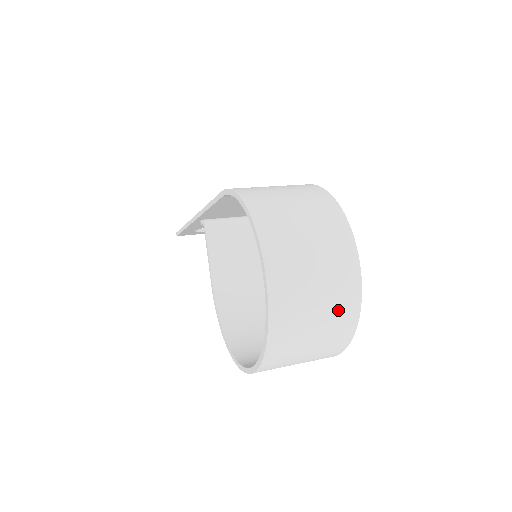
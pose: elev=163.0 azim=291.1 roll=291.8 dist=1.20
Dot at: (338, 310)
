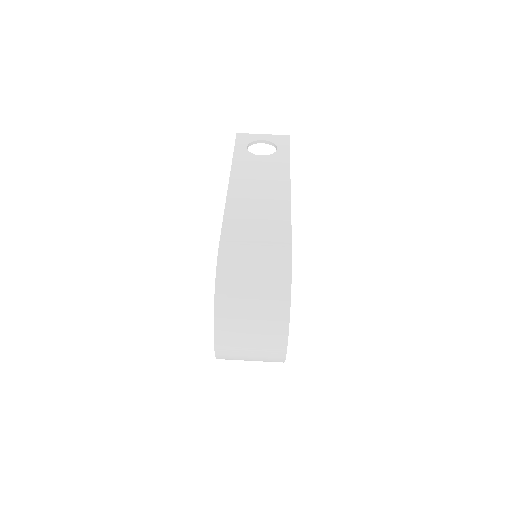
Dot at: (267, 361)
